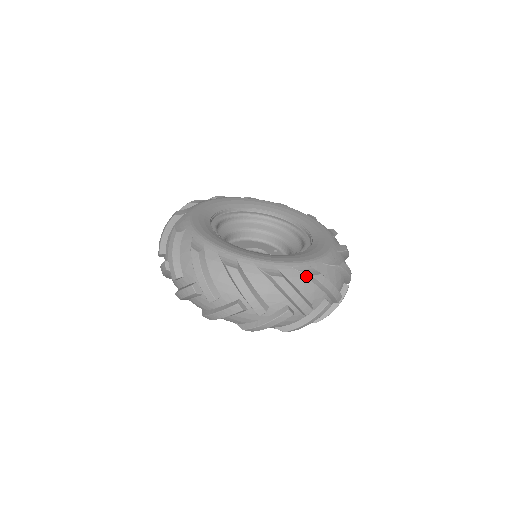
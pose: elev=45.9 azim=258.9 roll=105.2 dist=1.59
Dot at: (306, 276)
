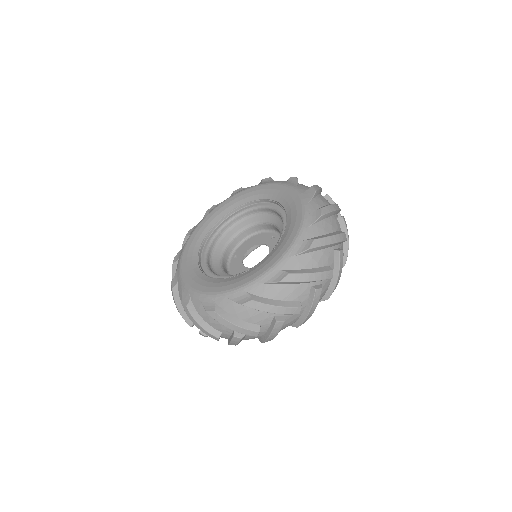
Dot at: (276, 283)
